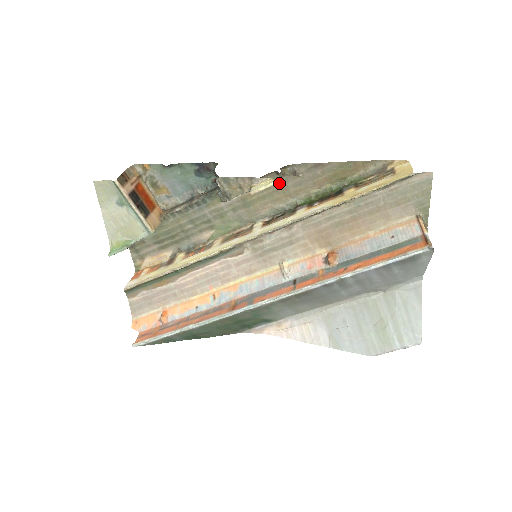
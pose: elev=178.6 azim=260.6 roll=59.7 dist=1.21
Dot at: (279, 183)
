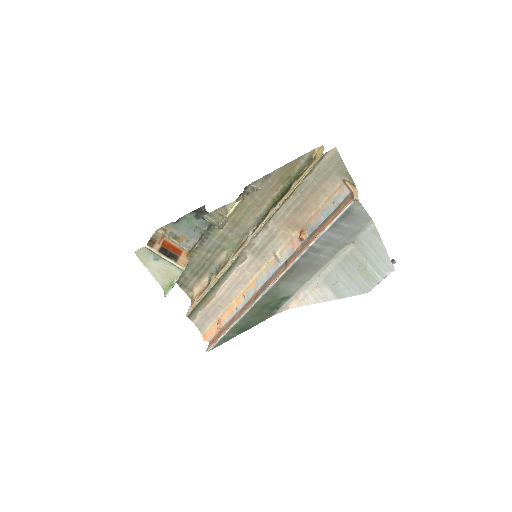
Dot at: (249, 200)
